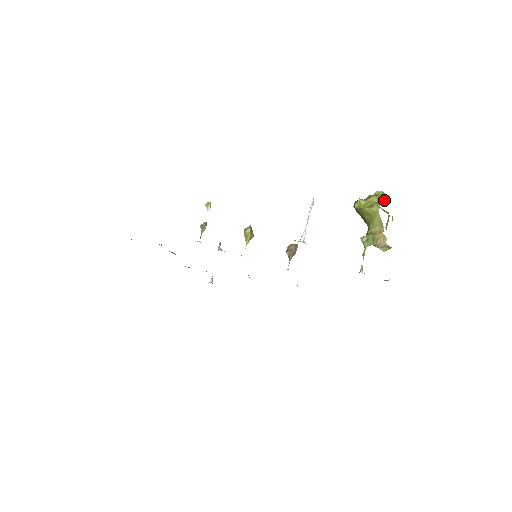
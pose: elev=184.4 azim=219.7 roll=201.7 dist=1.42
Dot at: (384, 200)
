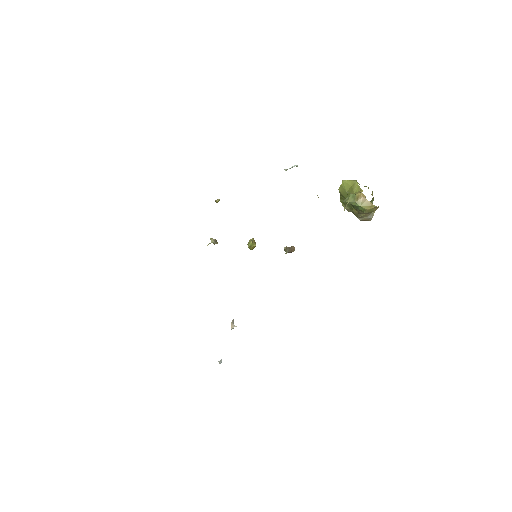
Dot at: occluded
